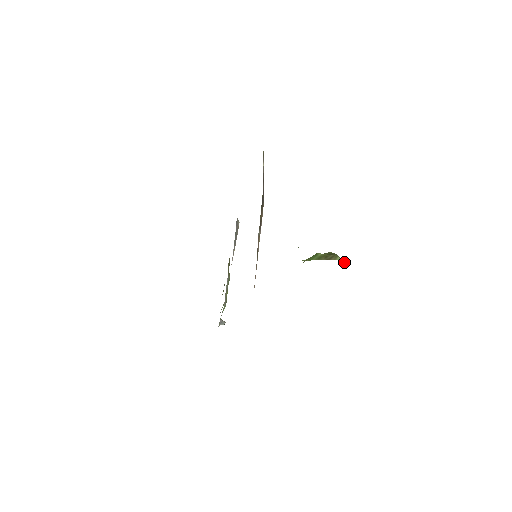
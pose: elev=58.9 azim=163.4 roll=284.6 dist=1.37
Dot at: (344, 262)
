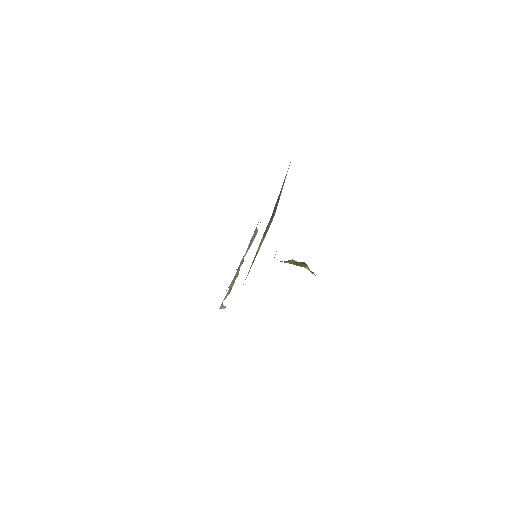
Dot at: (311, 272)
